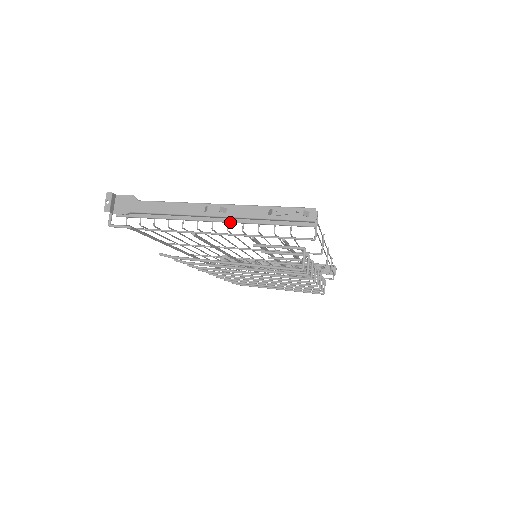
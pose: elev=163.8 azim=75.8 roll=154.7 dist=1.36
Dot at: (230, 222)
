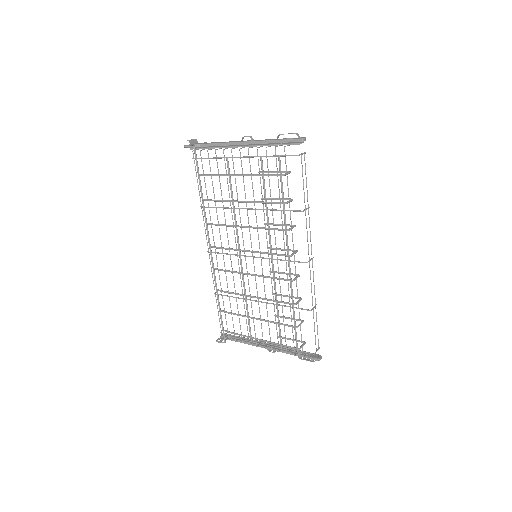
Dot at: (252, 146)
